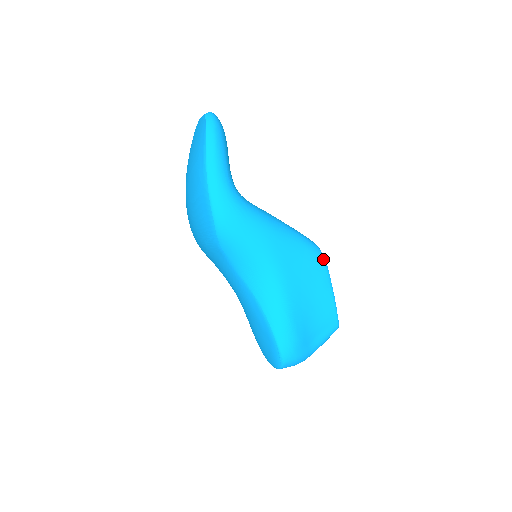
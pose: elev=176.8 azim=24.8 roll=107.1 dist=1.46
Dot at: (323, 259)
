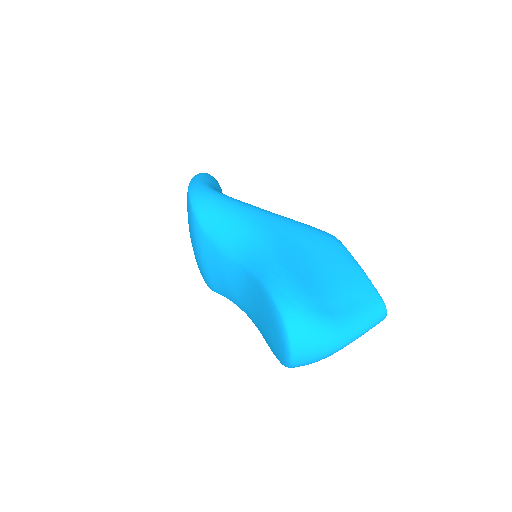
Dot at: (333, 236)
